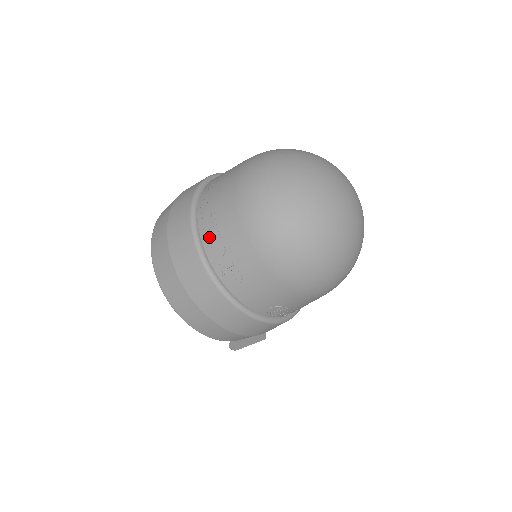
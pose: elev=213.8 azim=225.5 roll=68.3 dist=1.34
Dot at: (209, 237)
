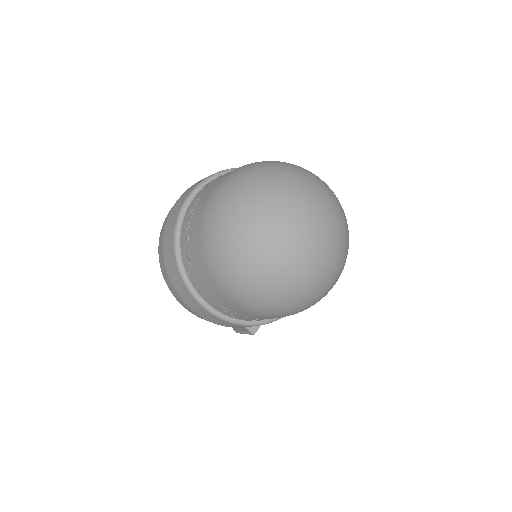
Dot at: (186, 223)
